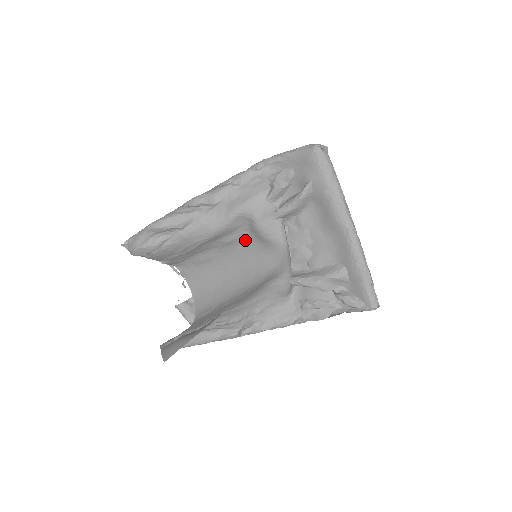
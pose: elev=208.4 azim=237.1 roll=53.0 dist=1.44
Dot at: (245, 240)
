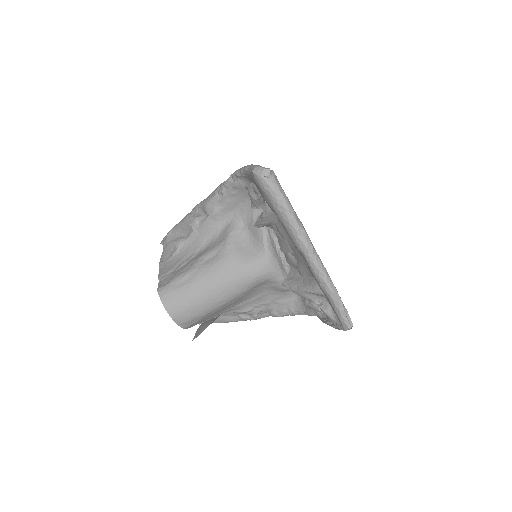
Dot at: (223, 257)
